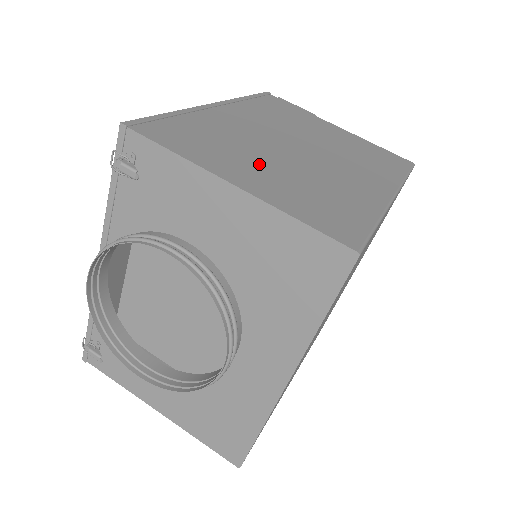
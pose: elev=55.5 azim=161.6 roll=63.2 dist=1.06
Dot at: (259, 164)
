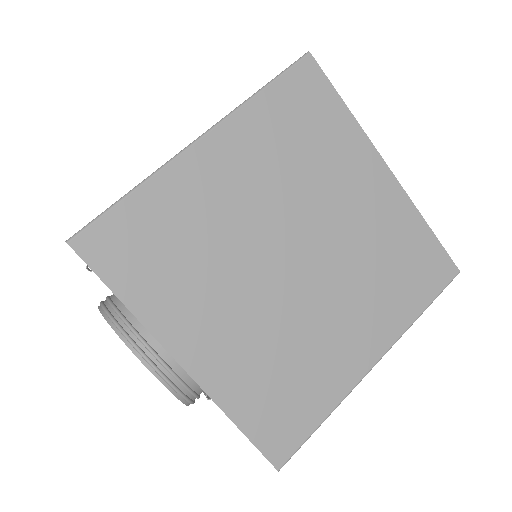
Dot at: occluded
